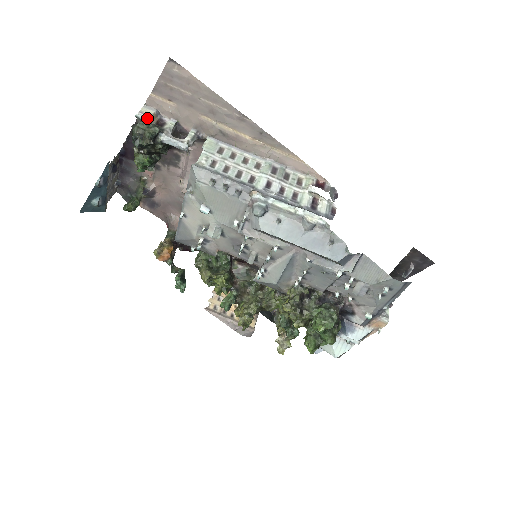
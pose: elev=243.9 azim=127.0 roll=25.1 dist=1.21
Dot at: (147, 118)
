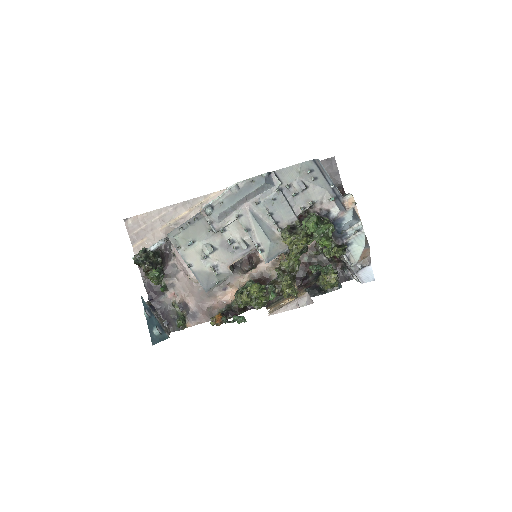
Dot at: occluded
